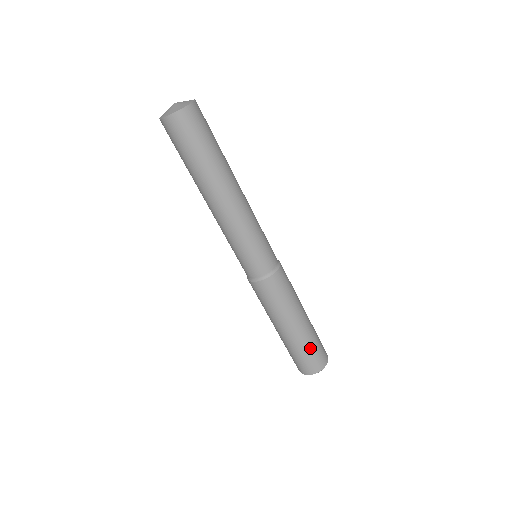
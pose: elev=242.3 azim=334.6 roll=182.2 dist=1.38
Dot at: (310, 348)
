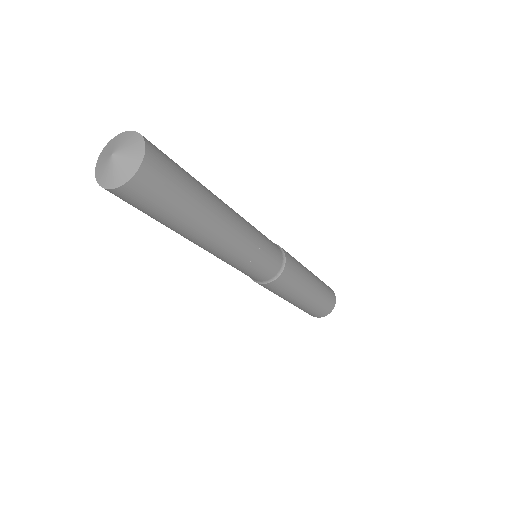
Dot at: occluded
